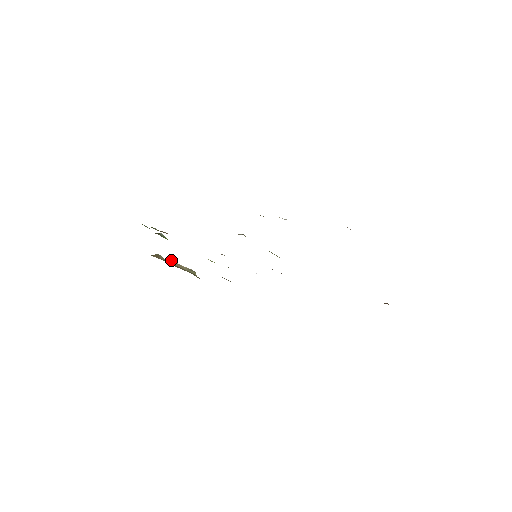
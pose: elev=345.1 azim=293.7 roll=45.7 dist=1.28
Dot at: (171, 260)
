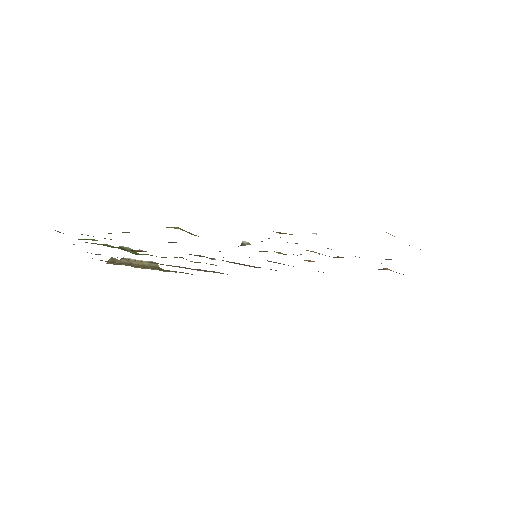
Dot at: (126, 258)
